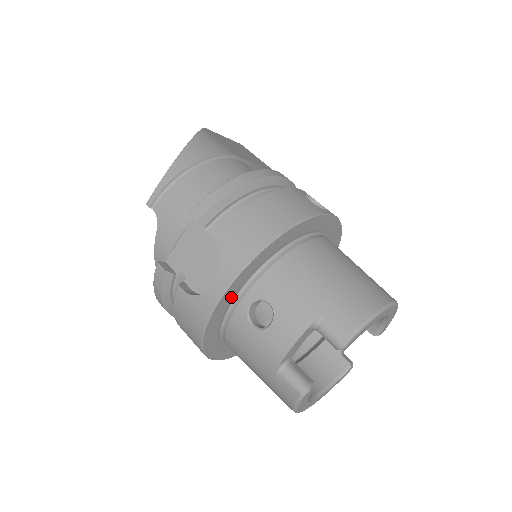
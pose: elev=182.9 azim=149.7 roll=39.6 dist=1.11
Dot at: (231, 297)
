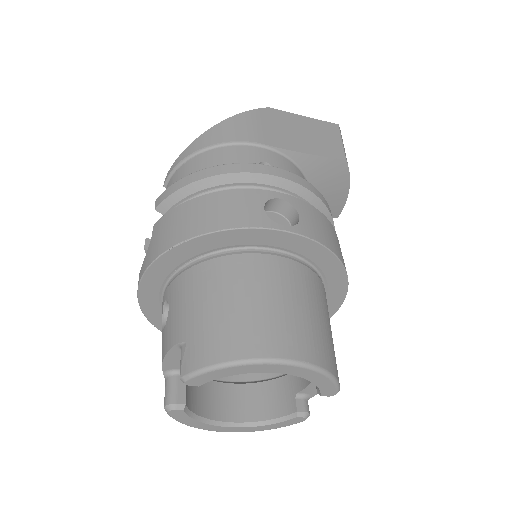
Dot at: (156, 289)
